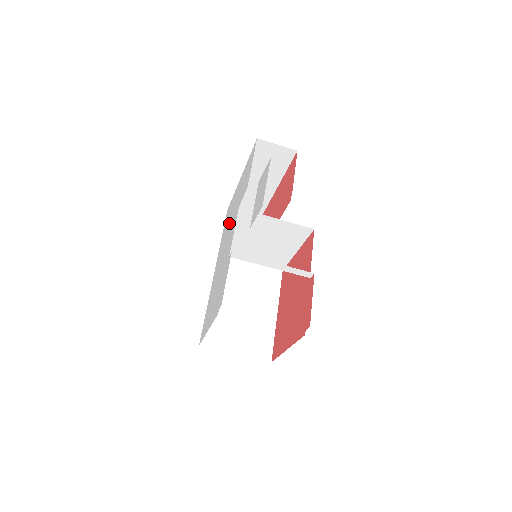
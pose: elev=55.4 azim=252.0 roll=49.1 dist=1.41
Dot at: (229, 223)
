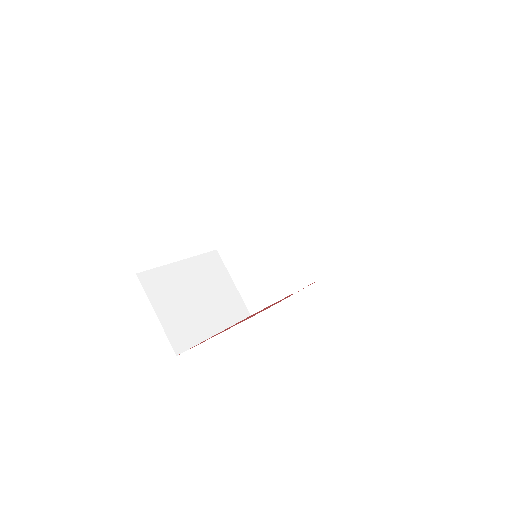
Dot at: occluded
